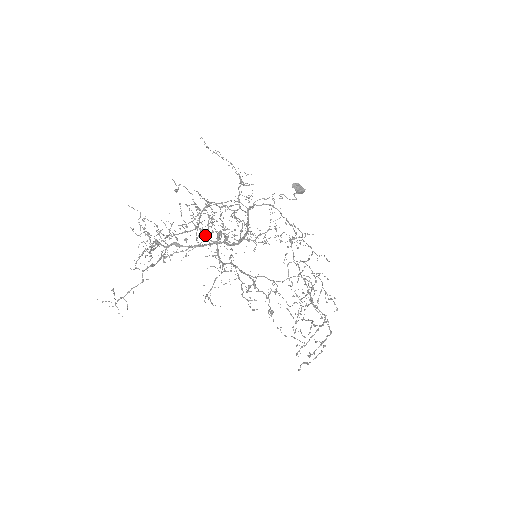
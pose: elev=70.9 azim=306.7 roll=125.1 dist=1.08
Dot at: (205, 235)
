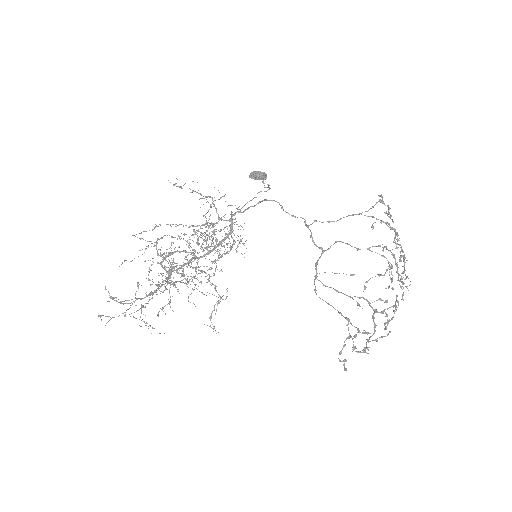
Dot at: occluded
